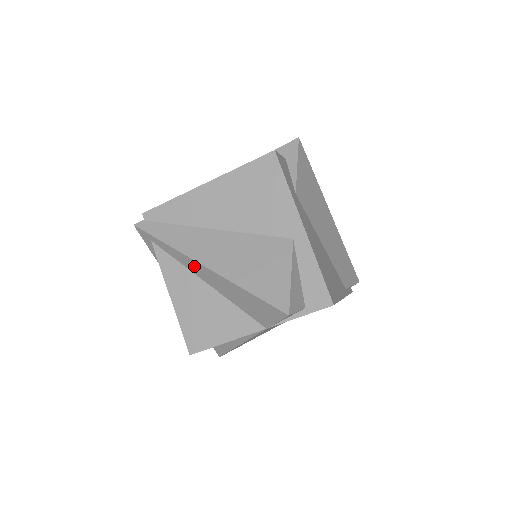
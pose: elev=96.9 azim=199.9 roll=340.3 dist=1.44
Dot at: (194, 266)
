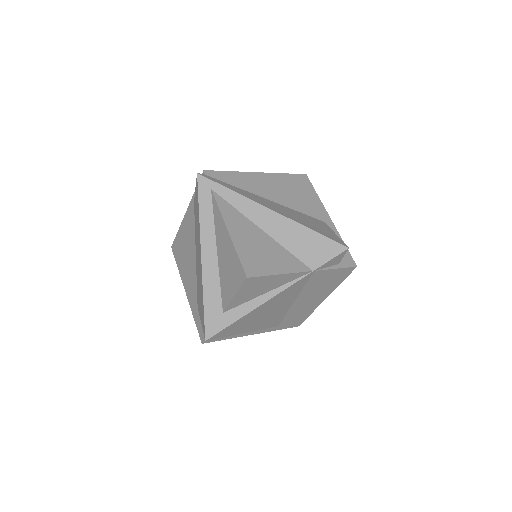
Dot at: (257, 212)
